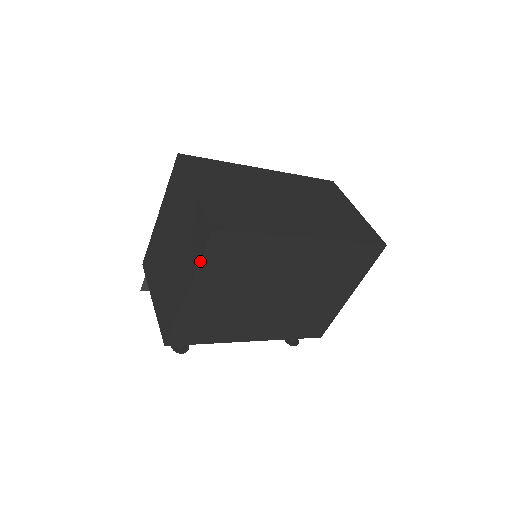
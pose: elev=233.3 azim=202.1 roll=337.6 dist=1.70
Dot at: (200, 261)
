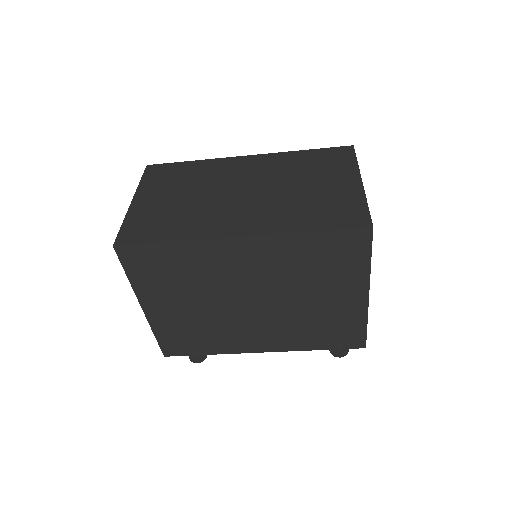
Dot at: (128, 277)
